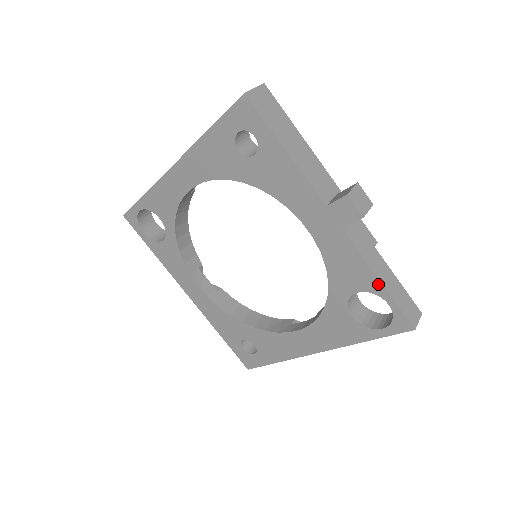
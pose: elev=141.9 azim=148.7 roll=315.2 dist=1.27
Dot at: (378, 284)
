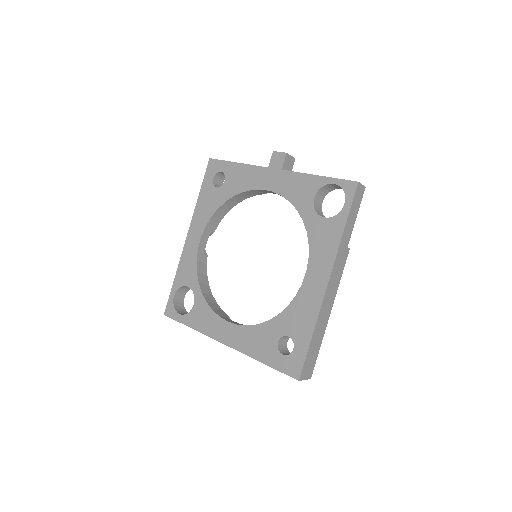
Dot at: (319, 178)
